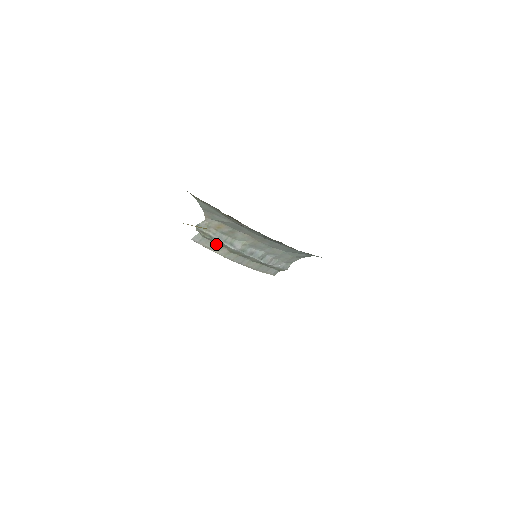
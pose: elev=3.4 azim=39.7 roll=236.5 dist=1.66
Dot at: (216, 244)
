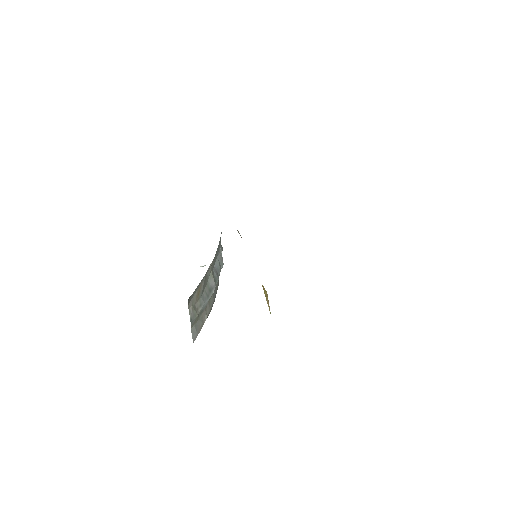
Dot at: occluded
